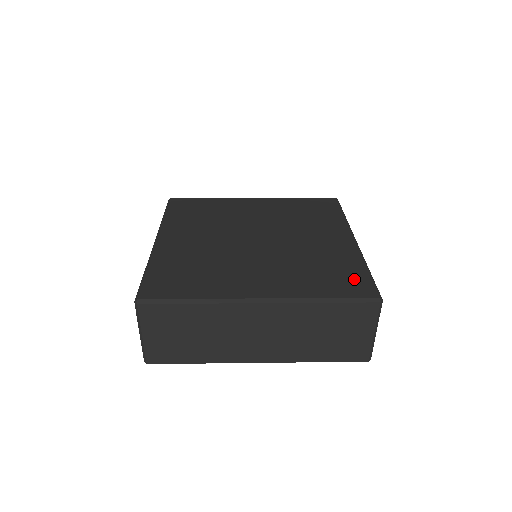
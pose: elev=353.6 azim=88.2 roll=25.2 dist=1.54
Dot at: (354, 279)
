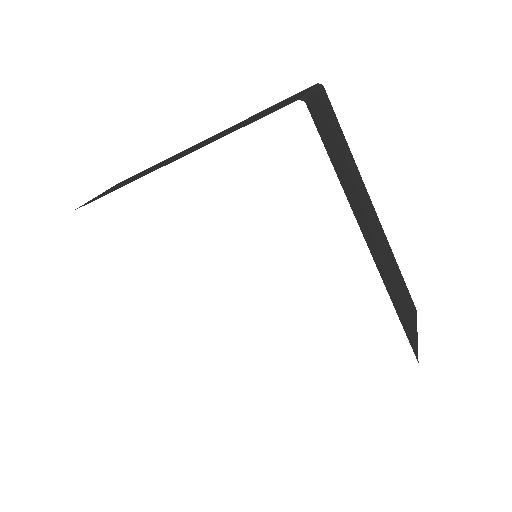
Dot at: occluded
